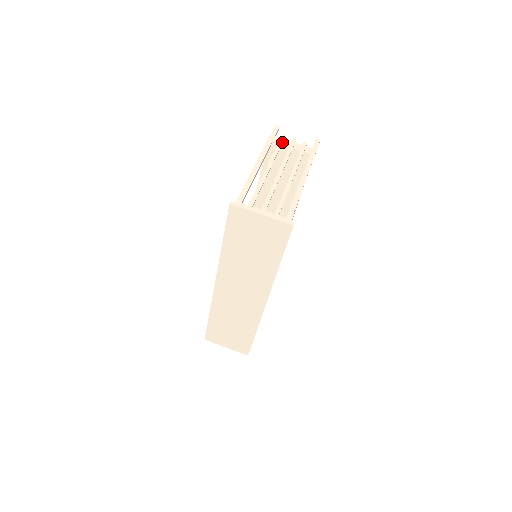
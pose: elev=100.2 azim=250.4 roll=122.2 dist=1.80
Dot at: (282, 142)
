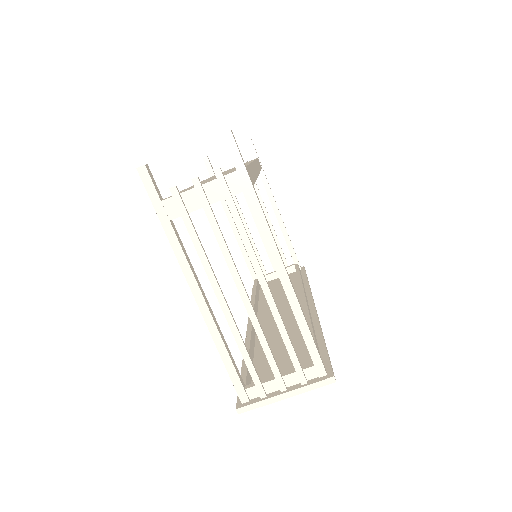
Dot at: (185, 211)
